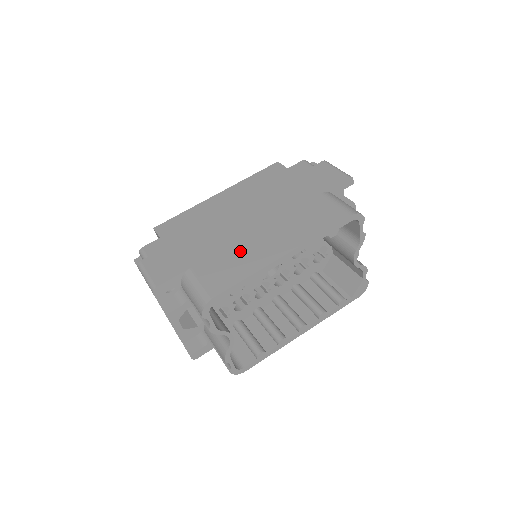
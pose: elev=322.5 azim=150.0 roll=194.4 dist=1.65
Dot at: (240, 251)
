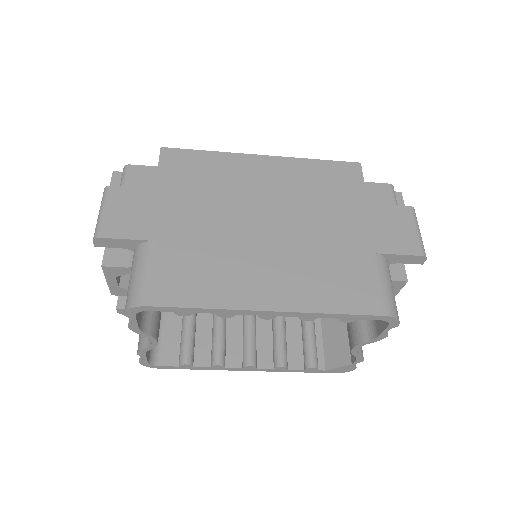
Dot at: (224, 263)
